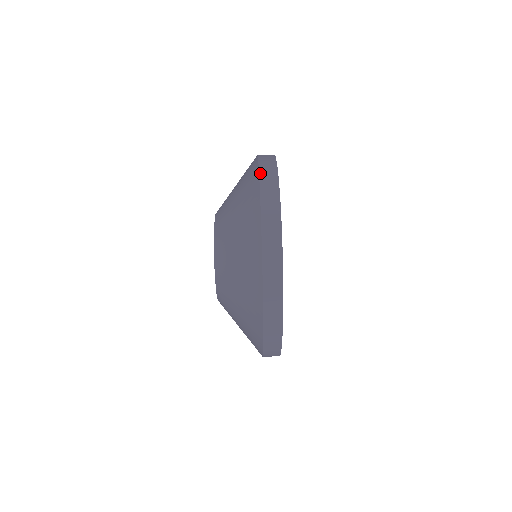
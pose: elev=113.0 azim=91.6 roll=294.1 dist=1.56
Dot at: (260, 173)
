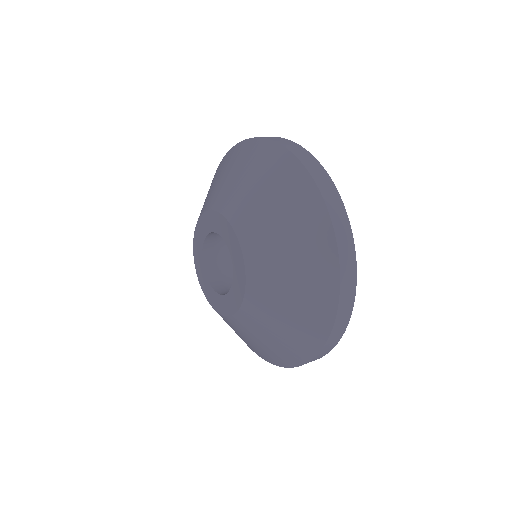
Dot at: occluded
